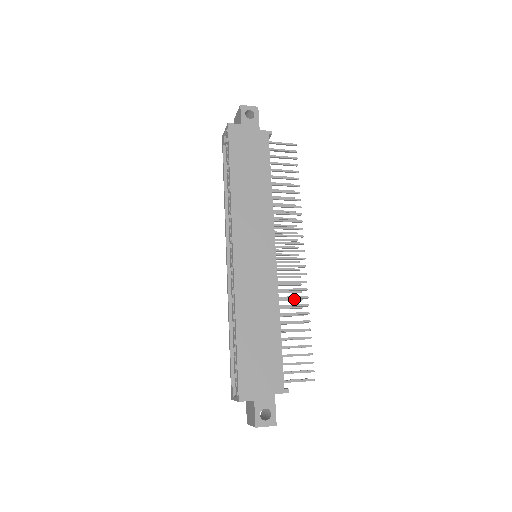
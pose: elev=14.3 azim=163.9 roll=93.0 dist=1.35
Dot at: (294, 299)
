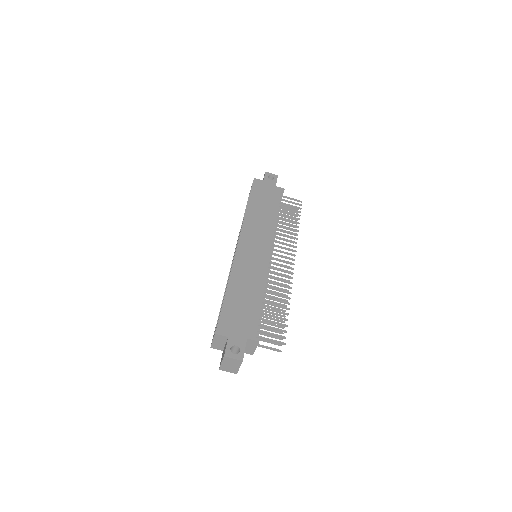
Dot at: (281, 293)
